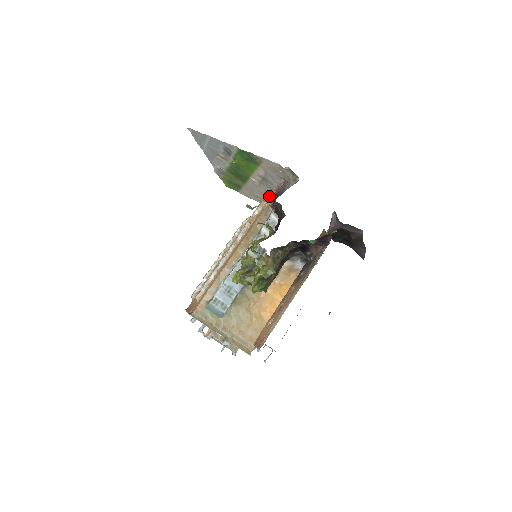
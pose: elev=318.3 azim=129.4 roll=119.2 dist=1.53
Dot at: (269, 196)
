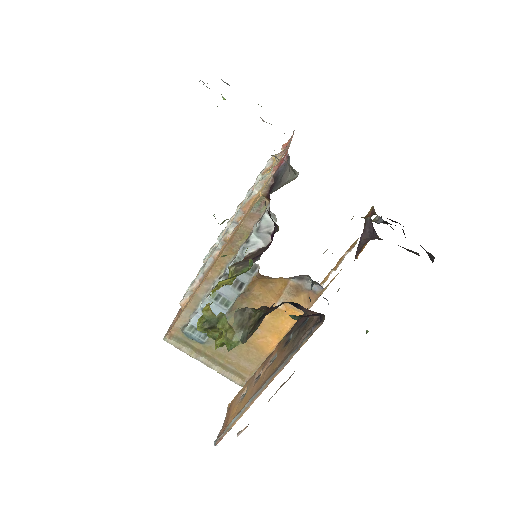
Dot at: (272, 168)
